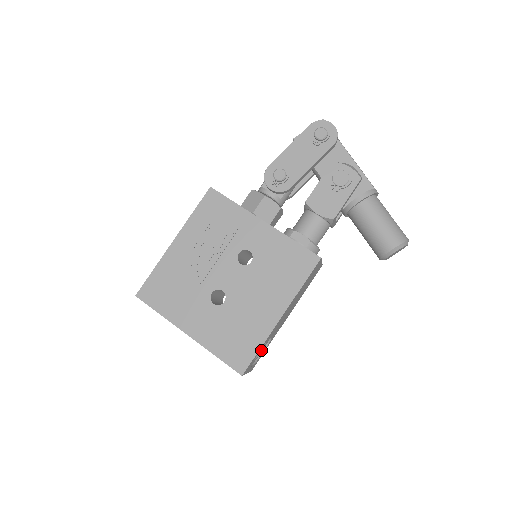
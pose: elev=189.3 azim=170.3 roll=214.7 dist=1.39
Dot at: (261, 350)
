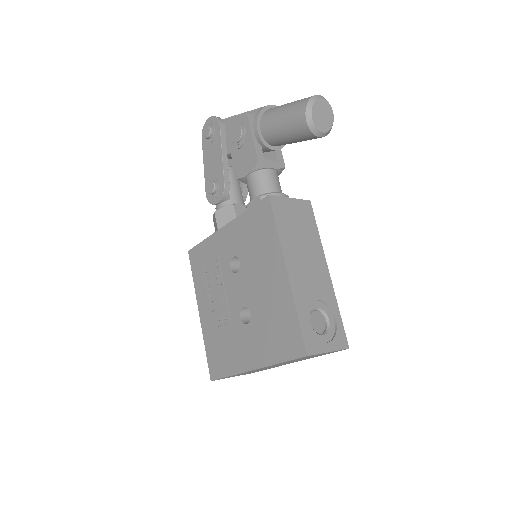
Dot at: (328, 320)
